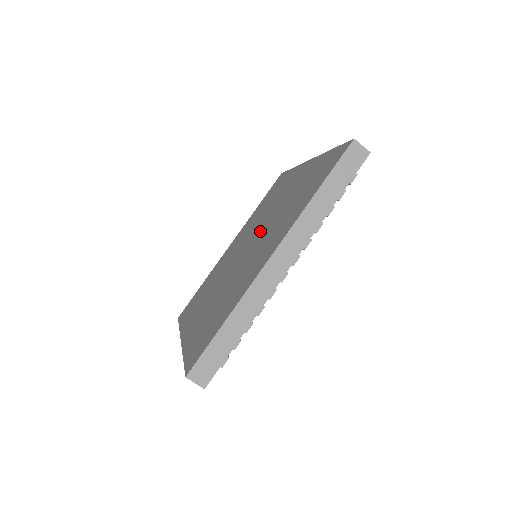
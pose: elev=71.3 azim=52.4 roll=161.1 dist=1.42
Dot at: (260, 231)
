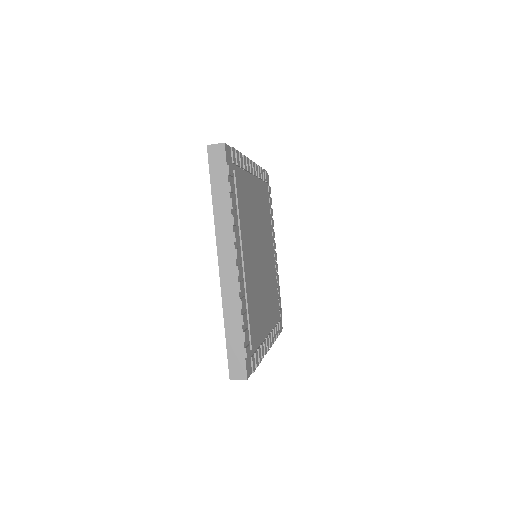
Dot at: occluded
